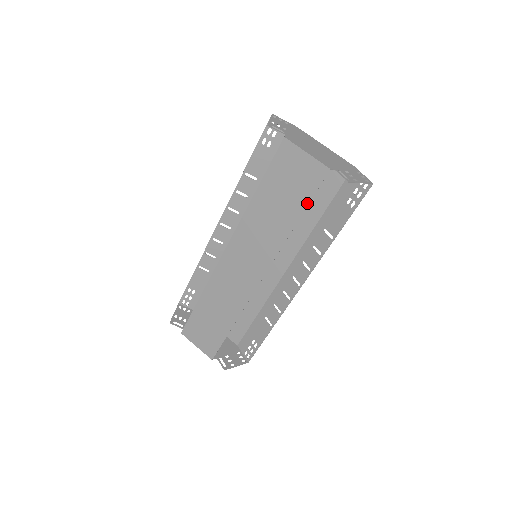
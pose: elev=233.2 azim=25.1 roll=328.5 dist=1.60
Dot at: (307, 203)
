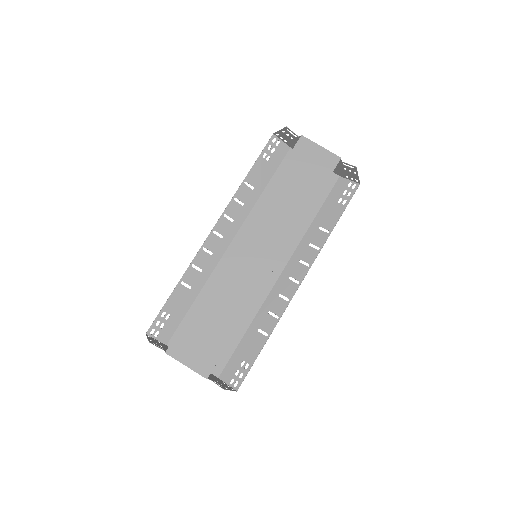
Dot at: (322, 186)
